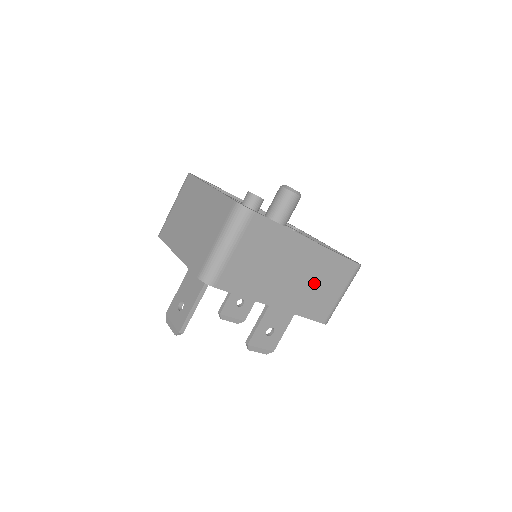
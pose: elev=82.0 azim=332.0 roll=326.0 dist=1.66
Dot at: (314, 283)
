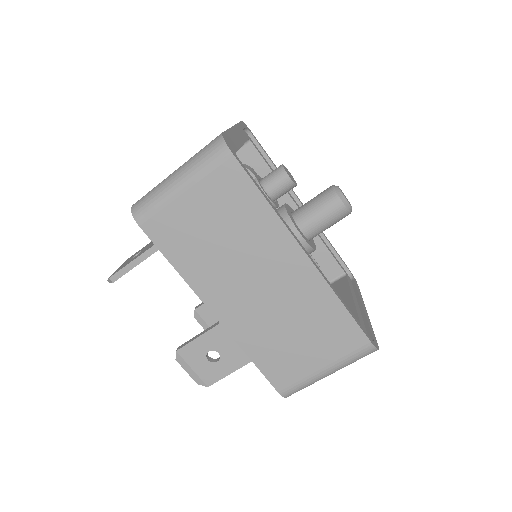
Dot at: (286, 321)
